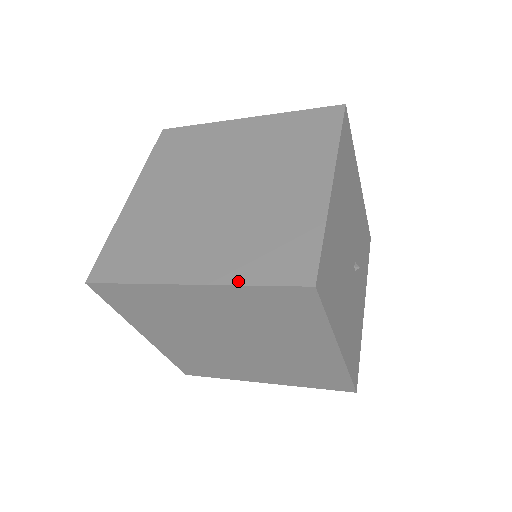
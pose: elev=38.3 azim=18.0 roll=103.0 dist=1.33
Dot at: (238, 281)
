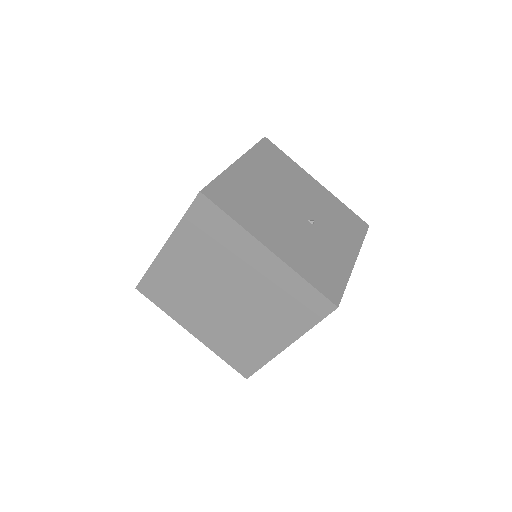
Dot at: (179, 223)
